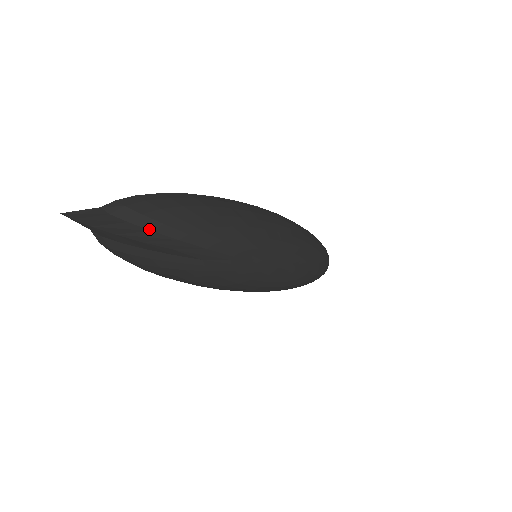
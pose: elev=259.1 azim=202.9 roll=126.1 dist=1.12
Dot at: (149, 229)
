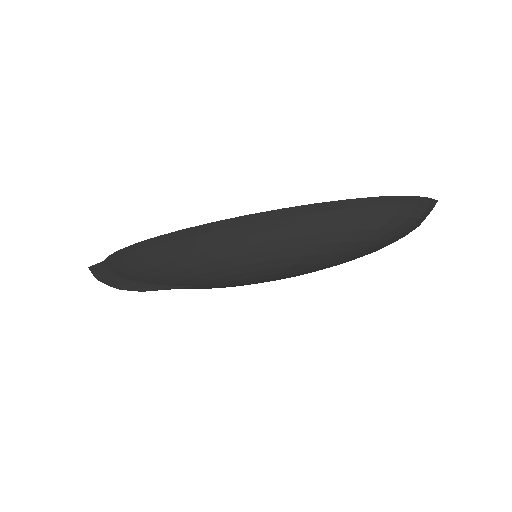
Dot at: (126, 278)
